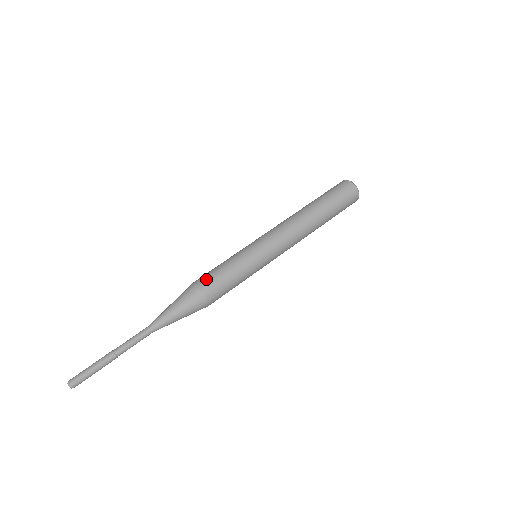
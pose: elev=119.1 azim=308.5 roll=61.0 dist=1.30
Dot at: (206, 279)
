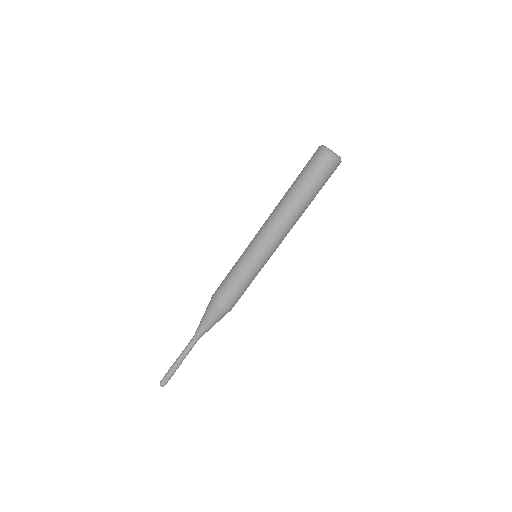
Dot at: (223, 298)
